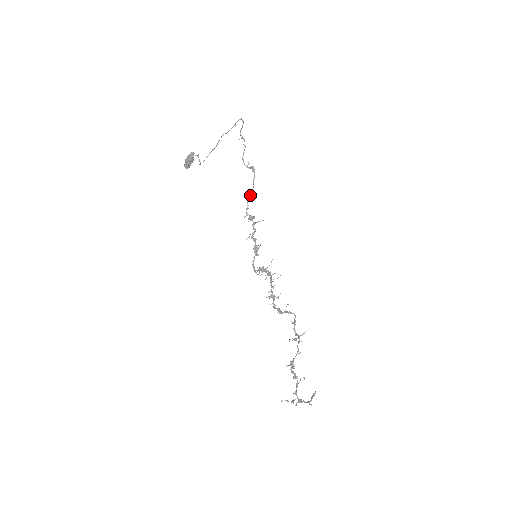
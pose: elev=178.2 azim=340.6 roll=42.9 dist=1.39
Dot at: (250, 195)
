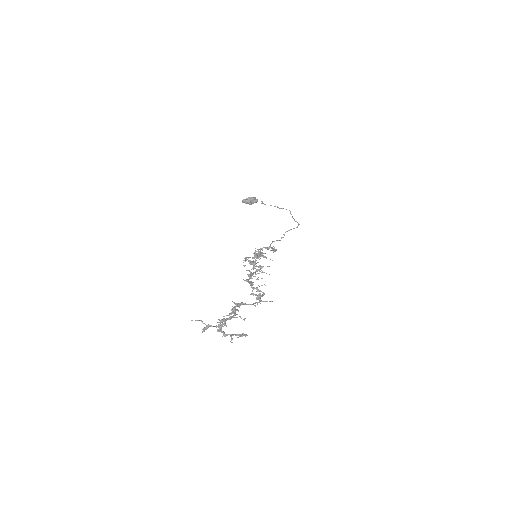
Dot at: (269, 248)
